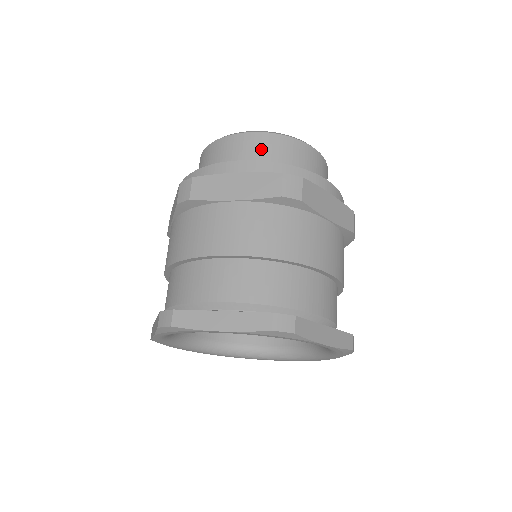
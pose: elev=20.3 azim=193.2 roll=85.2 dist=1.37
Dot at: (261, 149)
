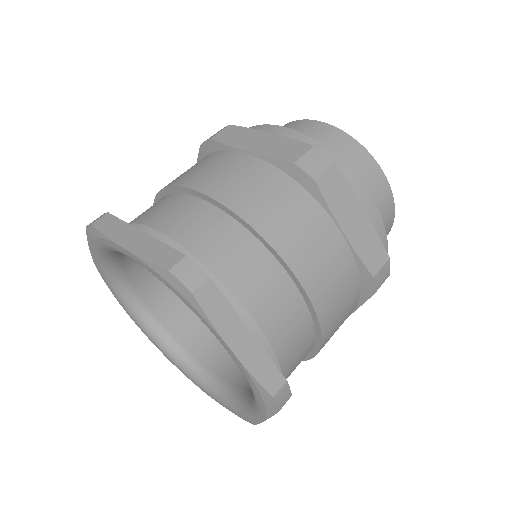
Dot at: (379, 202)
